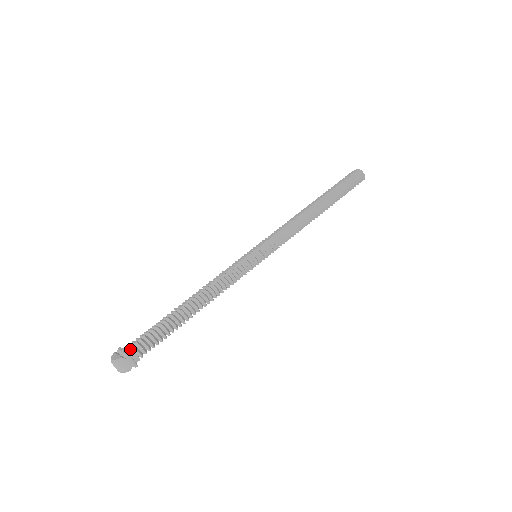
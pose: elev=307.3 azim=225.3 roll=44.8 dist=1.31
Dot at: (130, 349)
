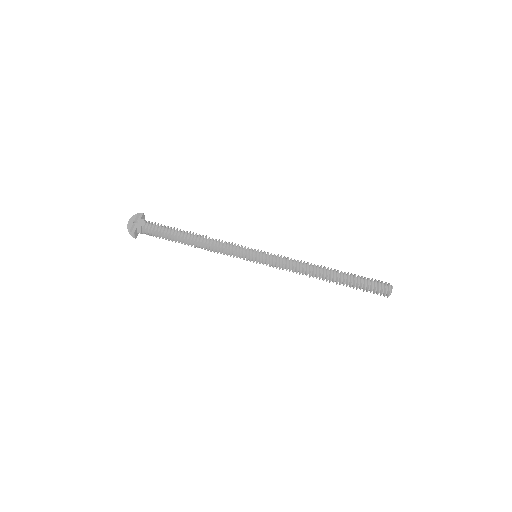
Dot at: (139, 228)
